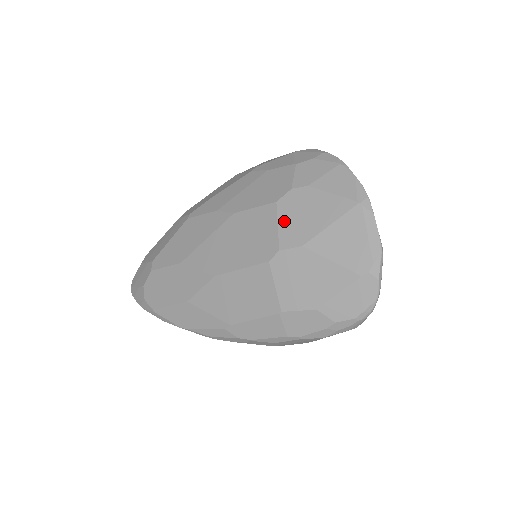
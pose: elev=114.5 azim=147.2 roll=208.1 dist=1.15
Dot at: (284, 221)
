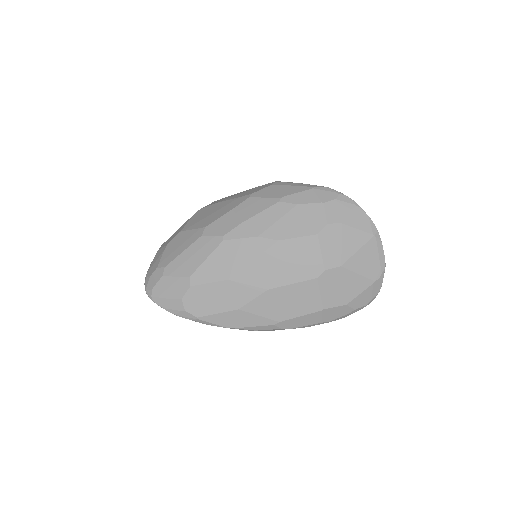
Dot at: (325, 249)
